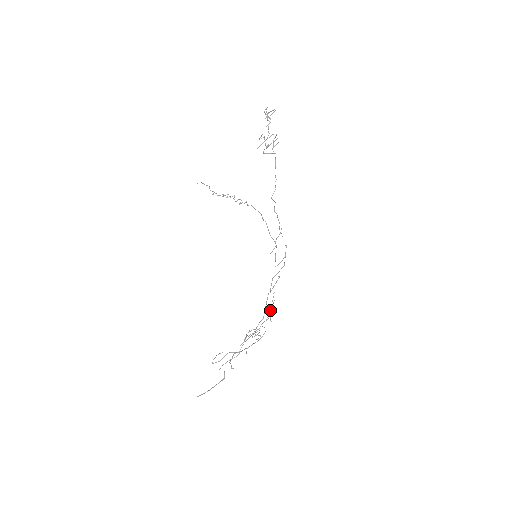
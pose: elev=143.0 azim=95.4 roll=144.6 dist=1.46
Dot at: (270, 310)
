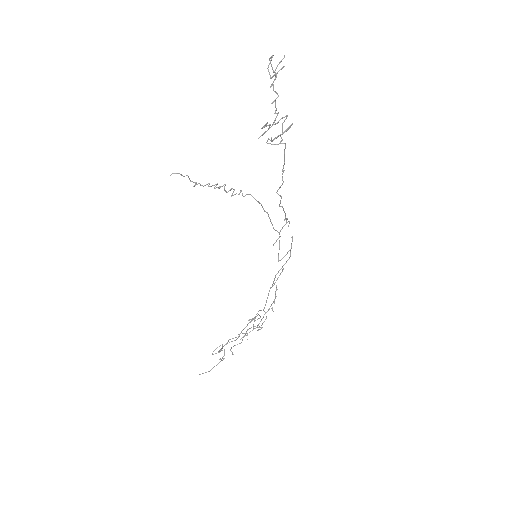
Dot at: occluded
